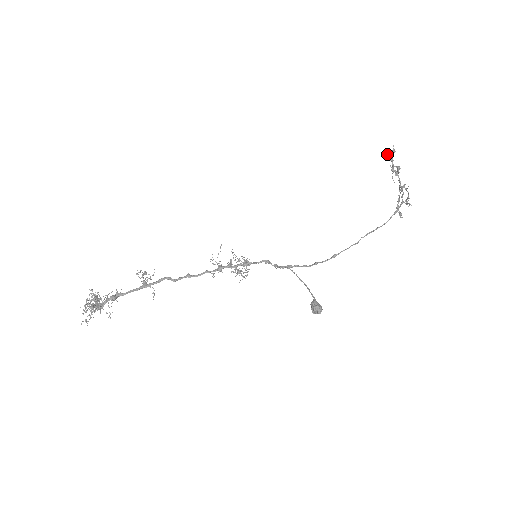
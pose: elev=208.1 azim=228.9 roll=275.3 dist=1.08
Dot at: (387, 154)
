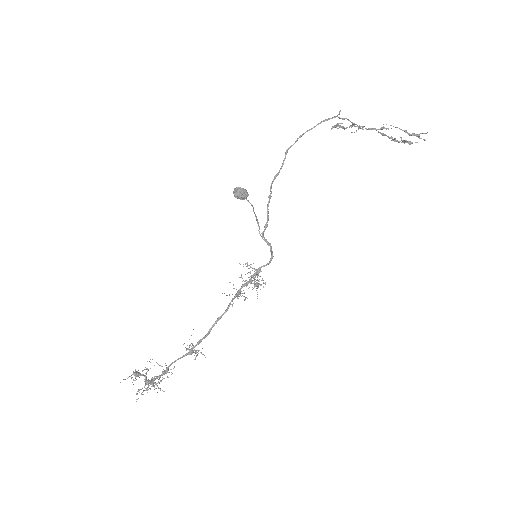
Dot at: (331, 129)
